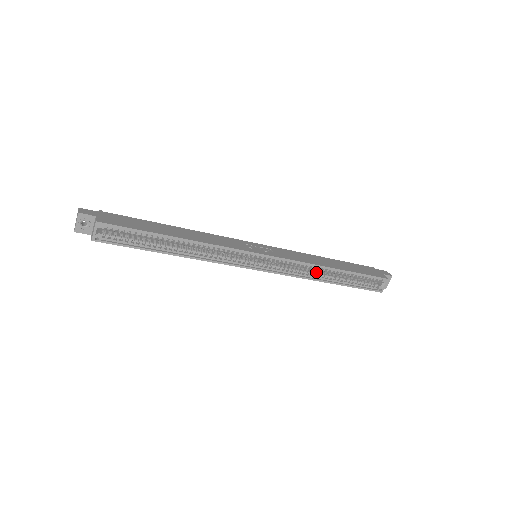
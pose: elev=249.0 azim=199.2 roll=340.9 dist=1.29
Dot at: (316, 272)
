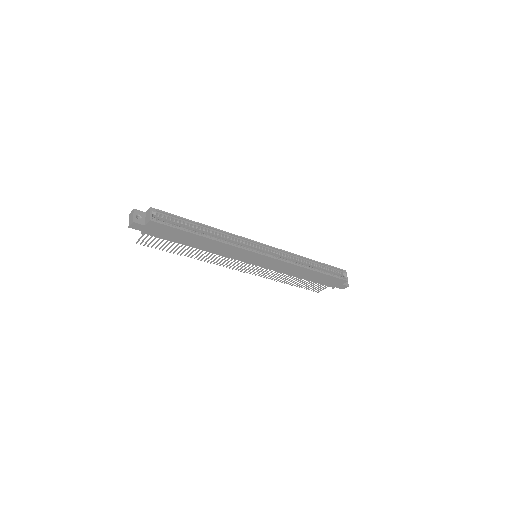
Dot at: occluded
